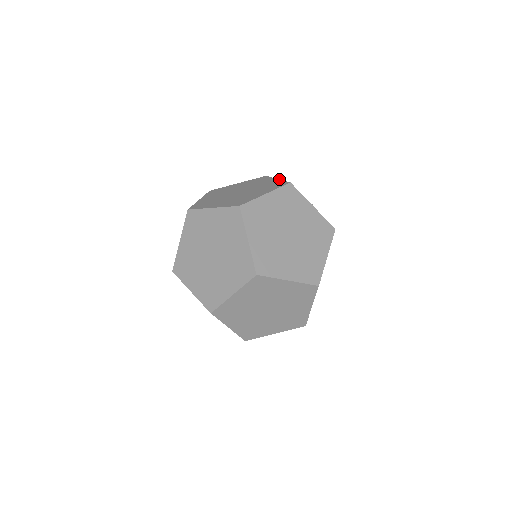
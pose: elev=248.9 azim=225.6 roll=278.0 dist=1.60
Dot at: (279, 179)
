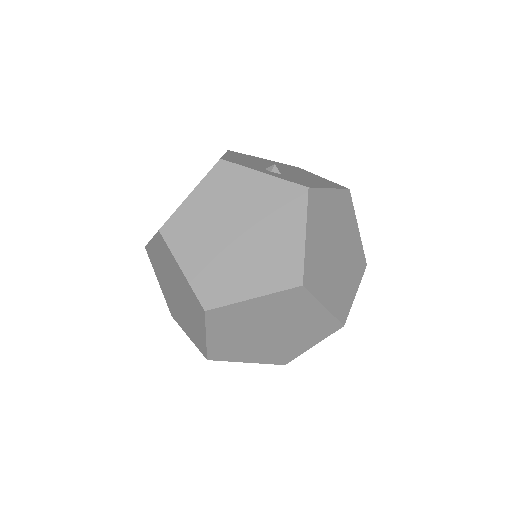
Dot at: occluded
